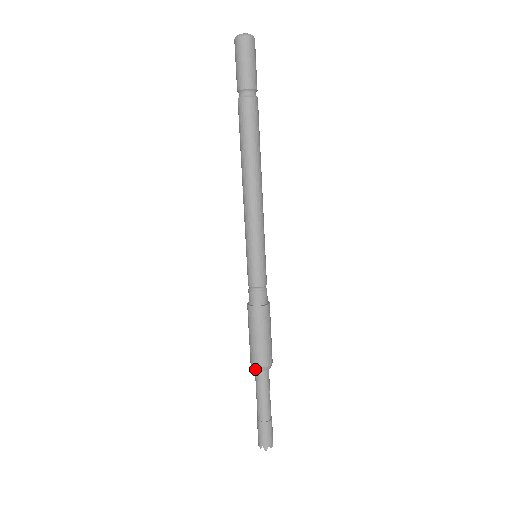
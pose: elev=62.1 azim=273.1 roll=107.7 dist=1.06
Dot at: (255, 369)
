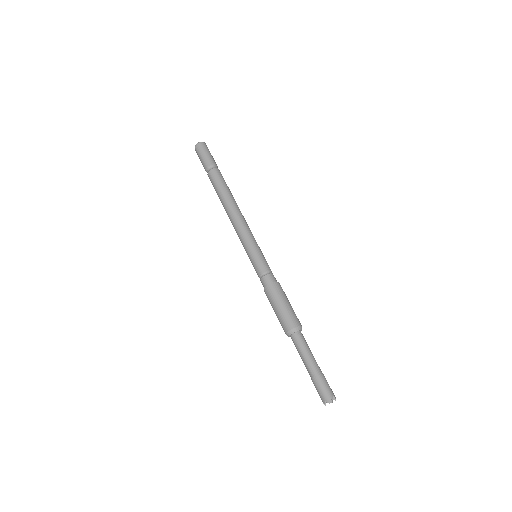
Dot at: (288, 335)
